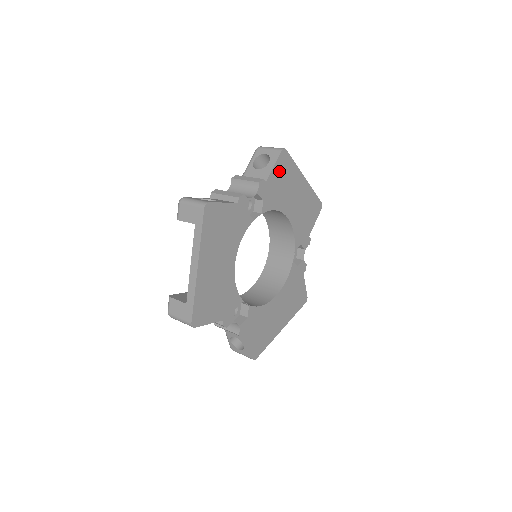
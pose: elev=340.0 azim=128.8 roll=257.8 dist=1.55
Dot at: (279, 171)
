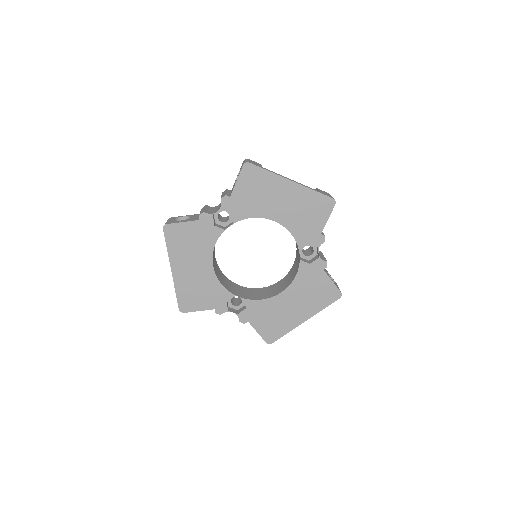
Dot at: (246, 183)
